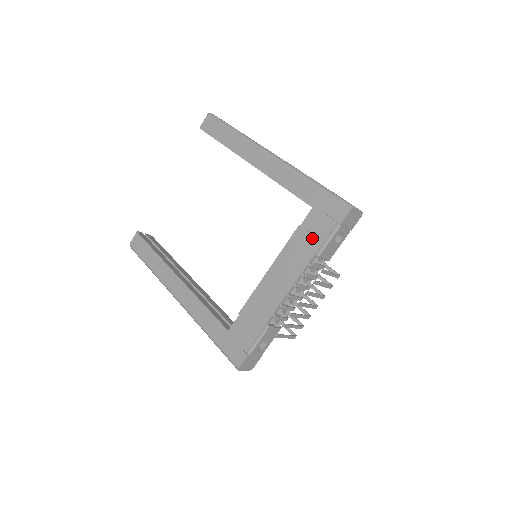
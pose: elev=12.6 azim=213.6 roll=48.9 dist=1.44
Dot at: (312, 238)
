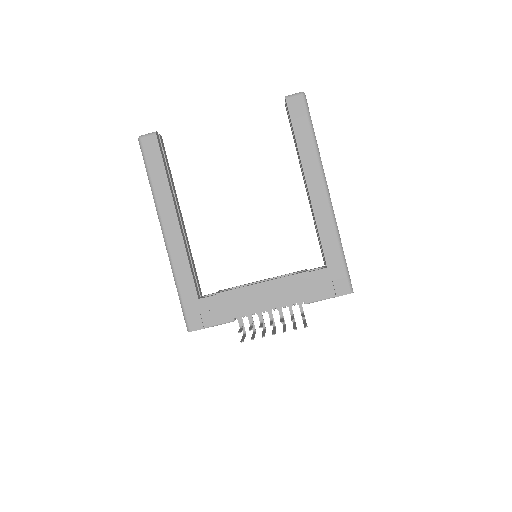
Dot at: (311, 289)
